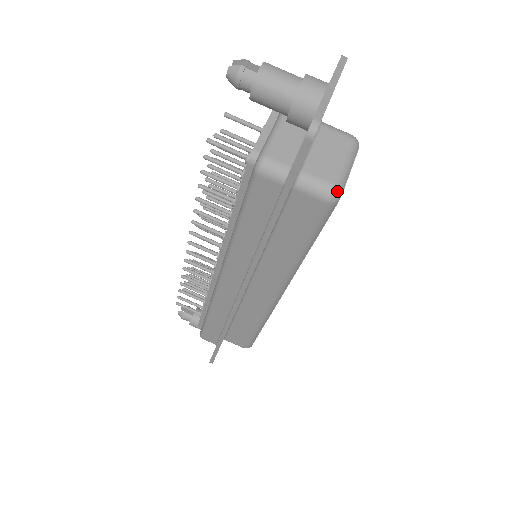
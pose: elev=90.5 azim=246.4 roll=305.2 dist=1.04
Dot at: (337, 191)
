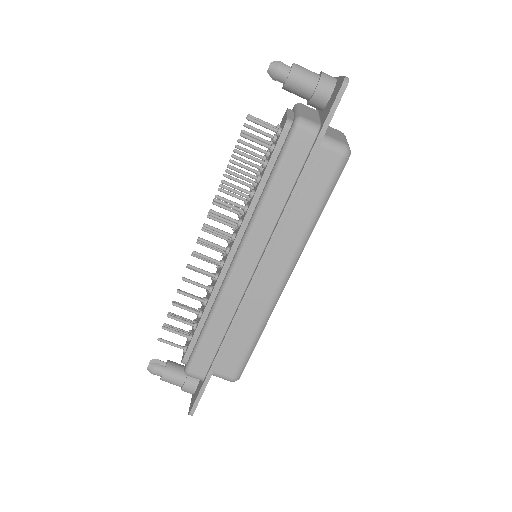
Dot at: (349, 148)
